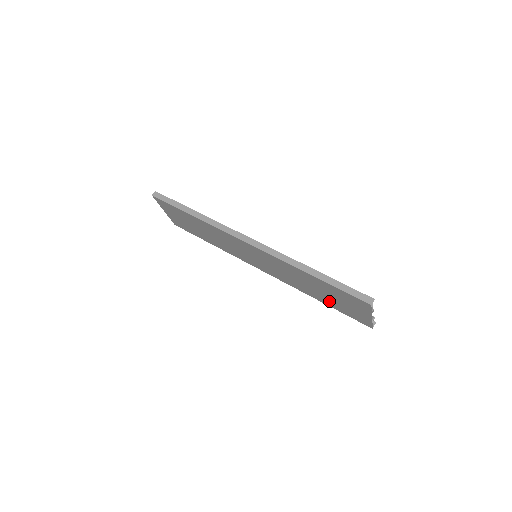
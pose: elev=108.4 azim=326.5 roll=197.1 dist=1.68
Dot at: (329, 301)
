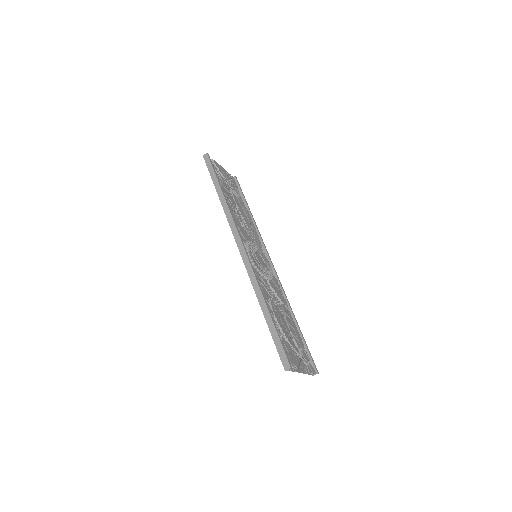
Dot at: occluded
